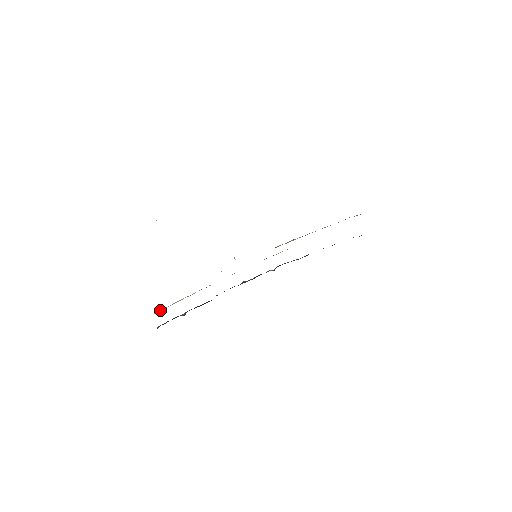
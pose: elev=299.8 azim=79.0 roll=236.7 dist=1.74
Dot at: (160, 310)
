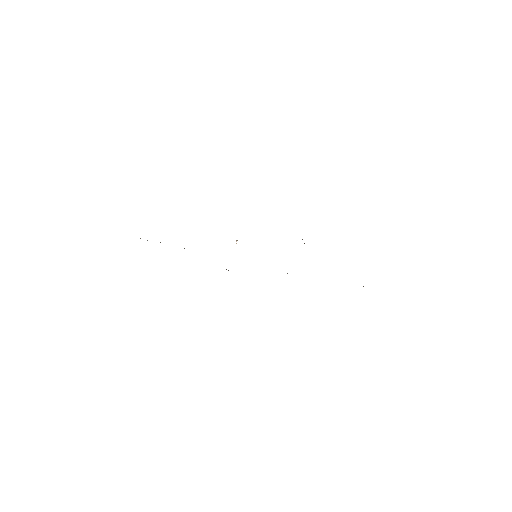
Dot at: (140, 238)
